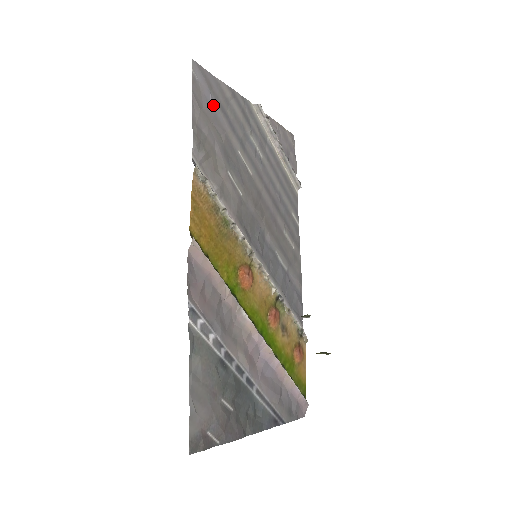
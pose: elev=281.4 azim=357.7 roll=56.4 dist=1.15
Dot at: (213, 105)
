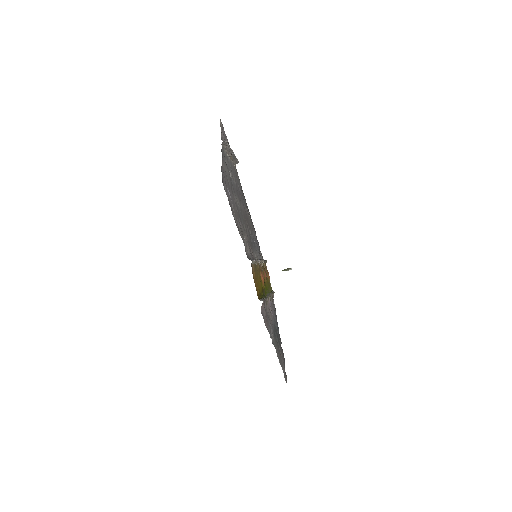
Dot at: (230, 195)
